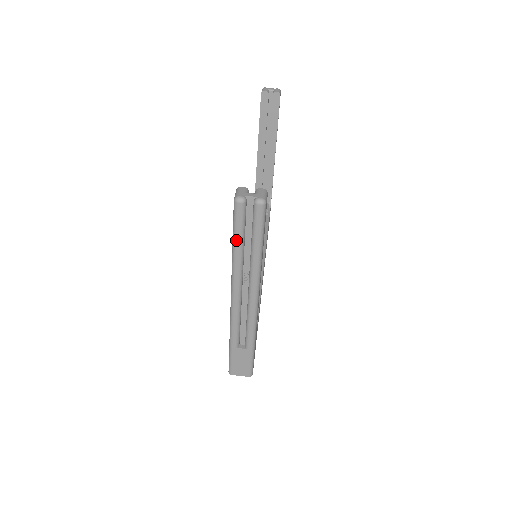
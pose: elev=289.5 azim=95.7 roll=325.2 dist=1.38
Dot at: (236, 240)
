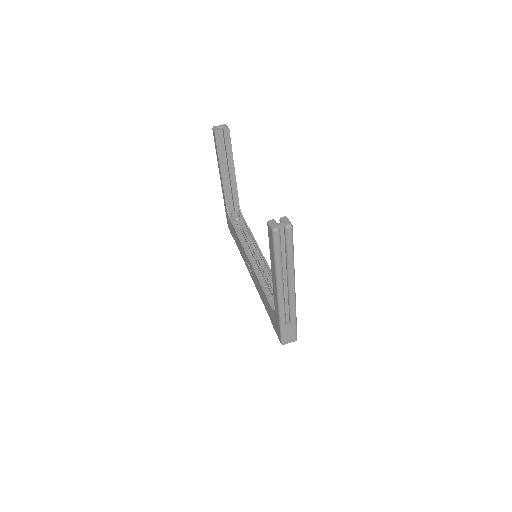
Dot at: (277, 255)
